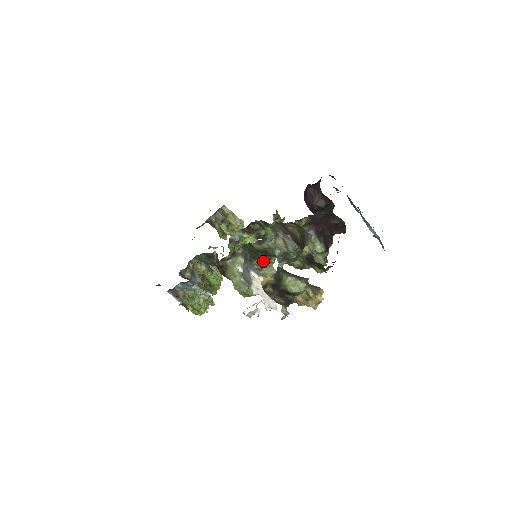
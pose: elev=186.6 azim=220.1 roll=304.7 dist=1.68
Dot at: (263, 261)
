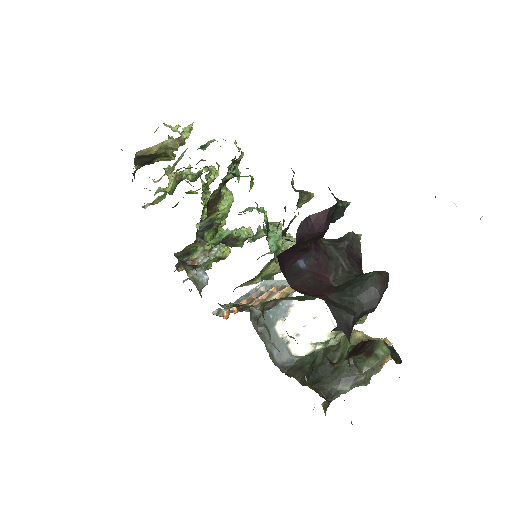
Dot at: (270, 260)
